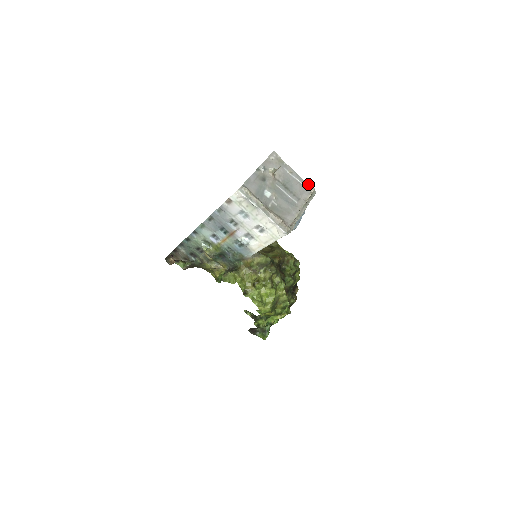
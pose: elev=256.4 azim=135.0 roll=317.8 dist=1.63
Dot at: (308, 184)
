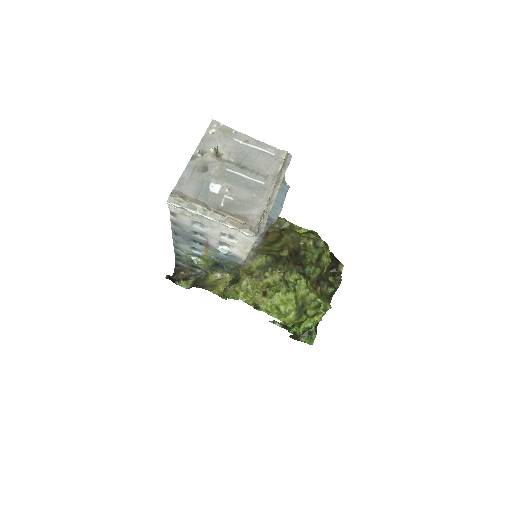
Dot at: (276, 148)
